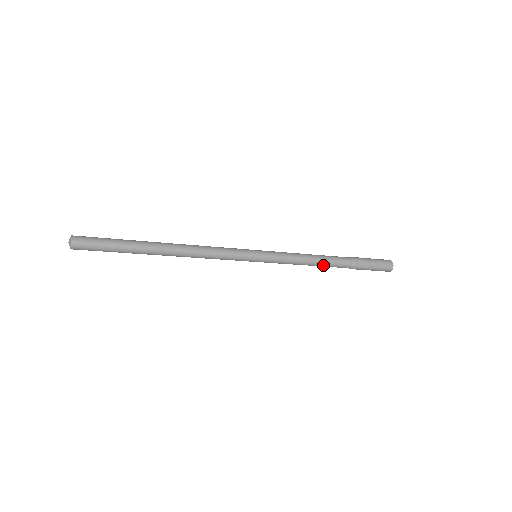
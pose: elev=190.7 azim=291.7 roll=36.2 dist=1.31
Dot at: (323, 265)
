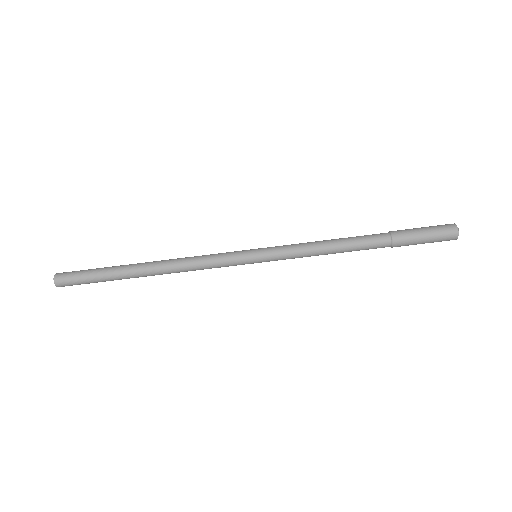
Dot at: (347, 242)
